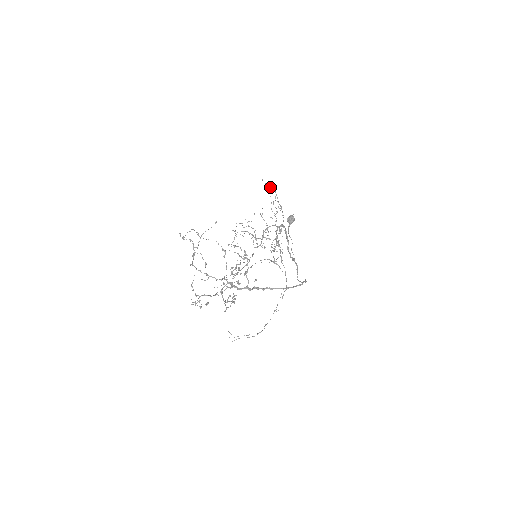
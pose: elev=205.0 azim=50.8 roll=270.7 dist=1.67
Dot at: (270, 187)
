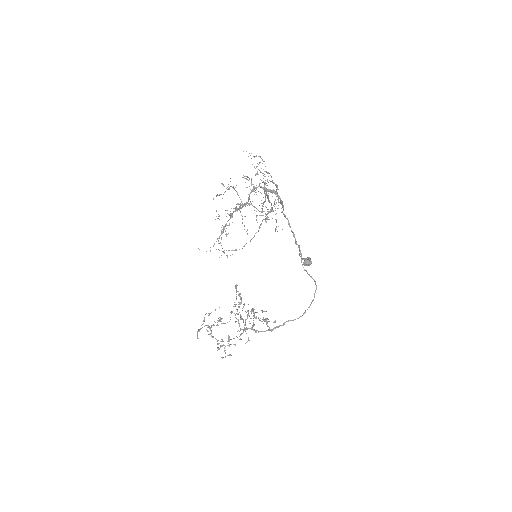
Dot at: occluded
